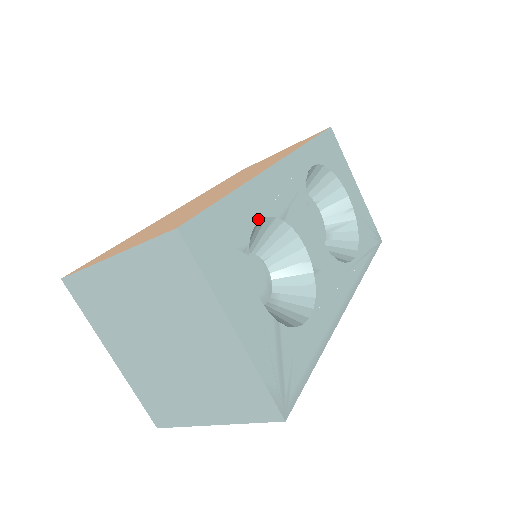
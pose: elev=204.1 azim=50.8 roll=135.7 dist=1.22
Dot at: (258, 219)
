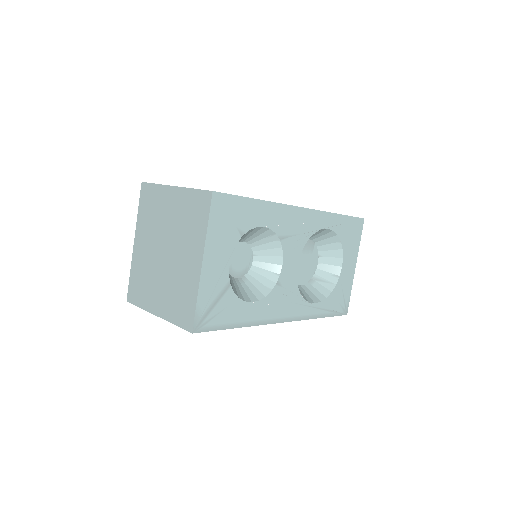
Dot at: (263, 225)
